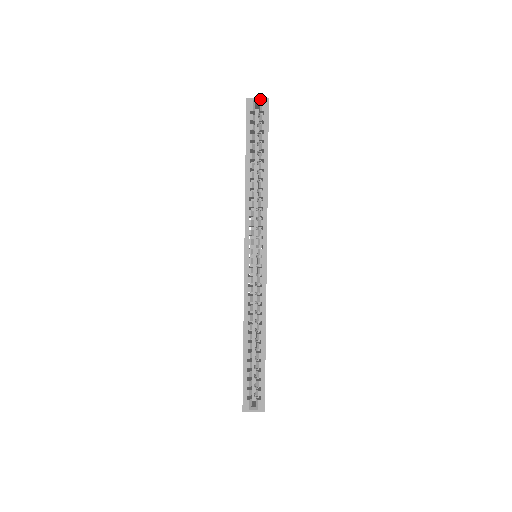
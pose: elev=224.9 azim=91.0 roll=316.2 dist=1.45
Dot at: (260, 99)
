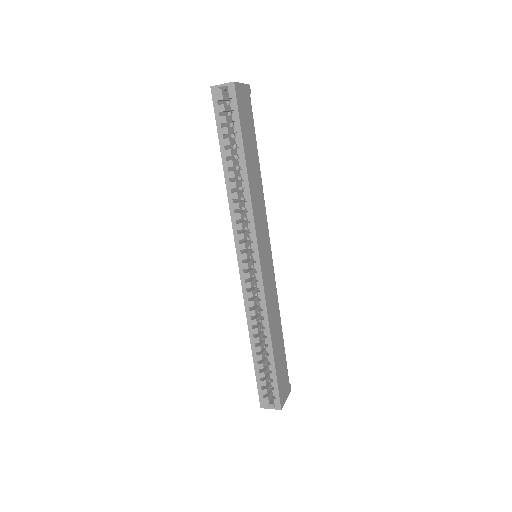
Dot at: (225, 84)
